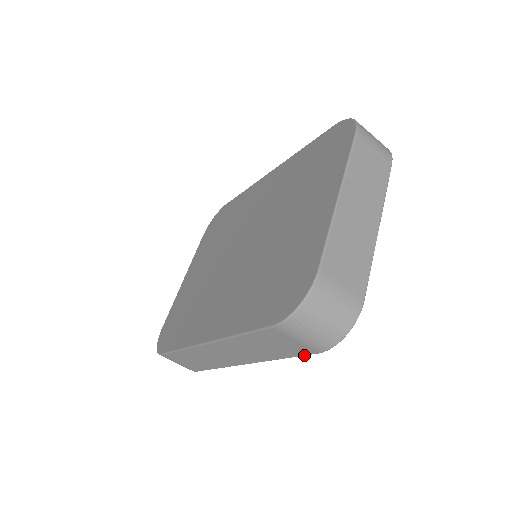
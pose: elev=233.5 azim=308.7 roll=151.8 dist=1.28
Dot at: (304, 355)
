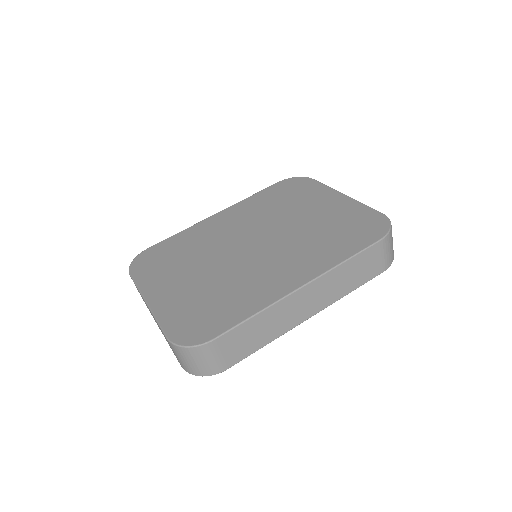
Dot at: occluded
